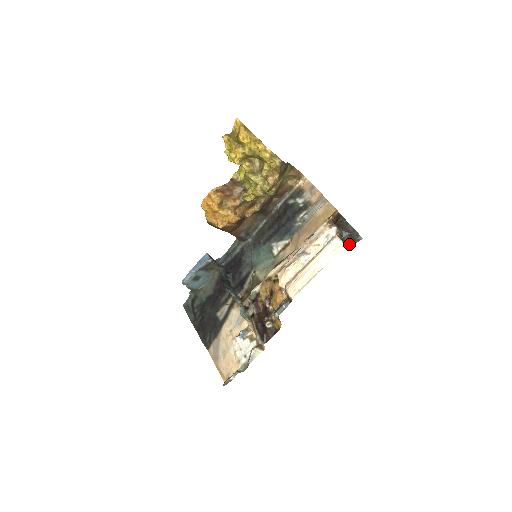
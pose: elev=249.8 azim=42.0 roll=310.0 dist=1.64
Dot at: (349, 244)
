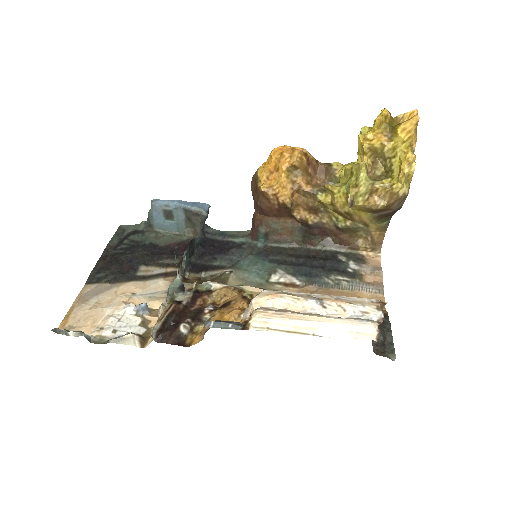
Dot at: (374, 349)
